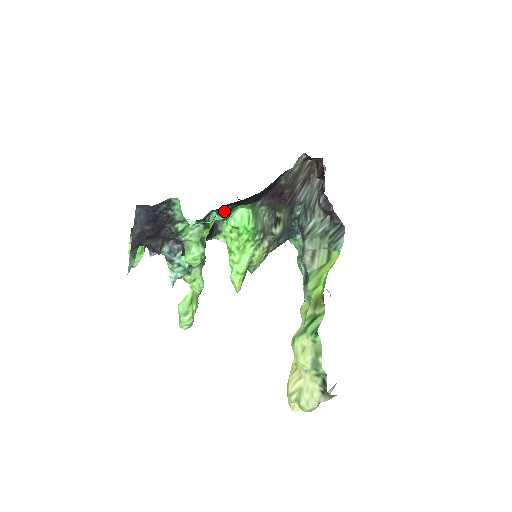
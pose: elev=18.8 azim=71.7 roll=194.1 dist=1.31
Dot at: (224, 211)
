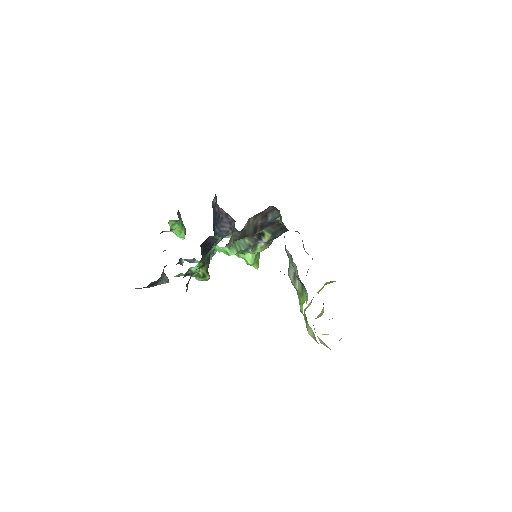
Dot at: occluded
